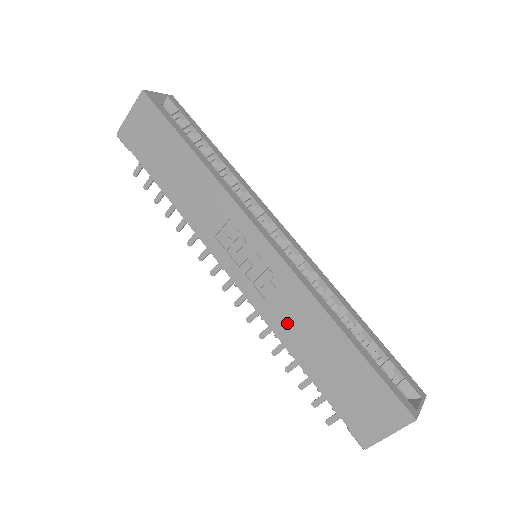
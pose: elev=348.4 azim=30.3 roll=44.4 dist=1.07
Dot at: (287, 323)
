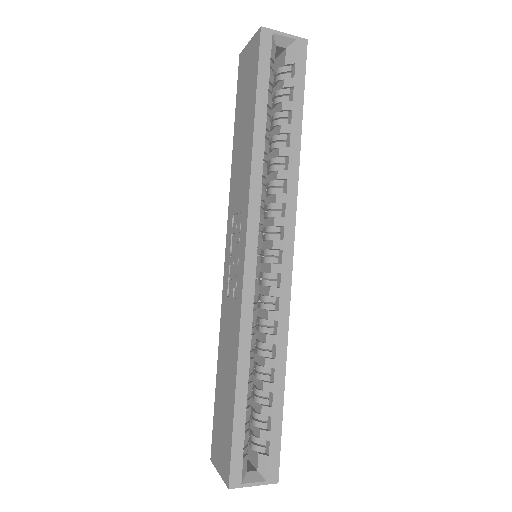
Dot at: (225, 330)
